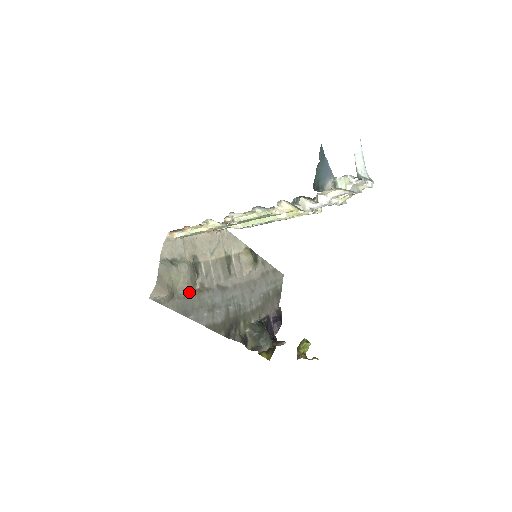
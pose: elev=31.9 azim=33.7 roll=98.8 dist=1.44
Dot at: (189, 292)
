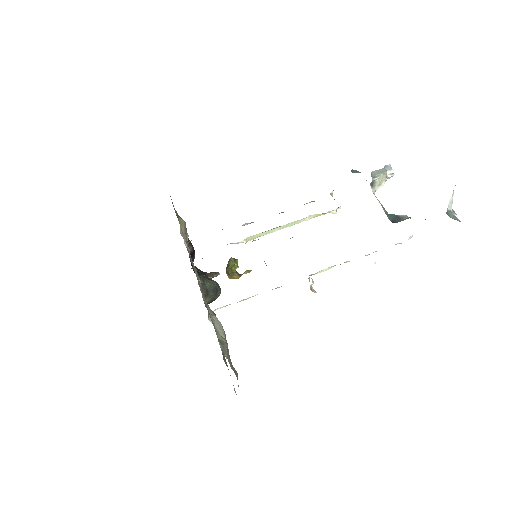
Dot at: occluded
